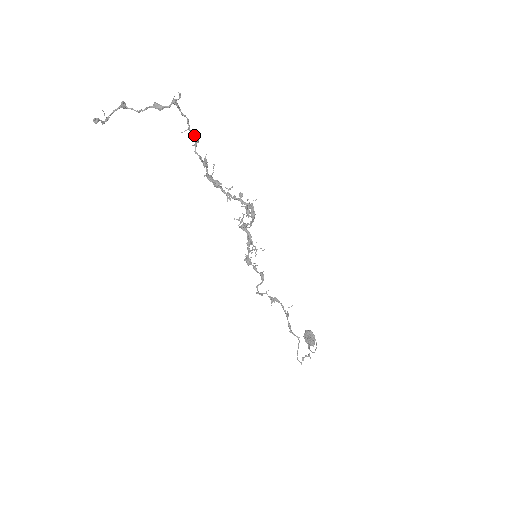
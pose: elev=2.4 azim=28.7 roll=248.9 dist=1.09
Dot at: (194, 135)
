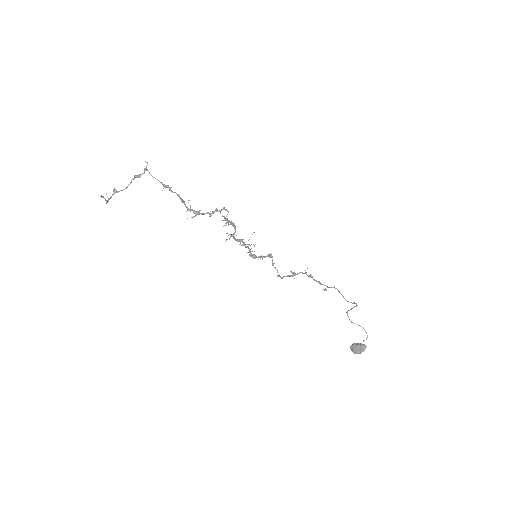
Dot at: (166, 185)
